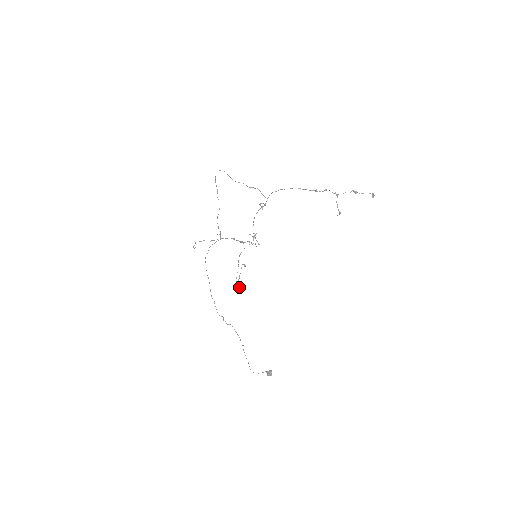
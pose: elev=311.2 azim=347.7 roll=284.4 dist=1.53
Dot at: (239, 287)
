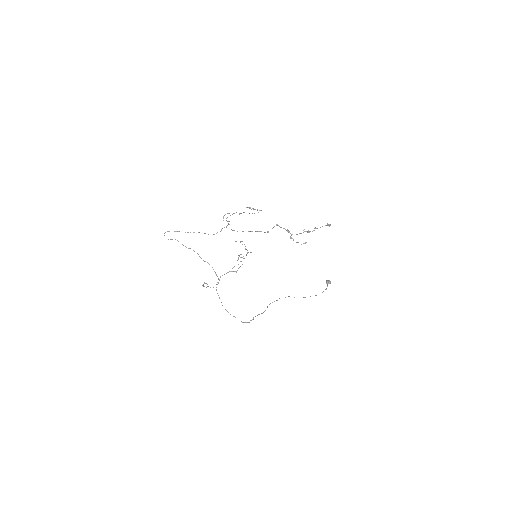
Dot at: occluded
